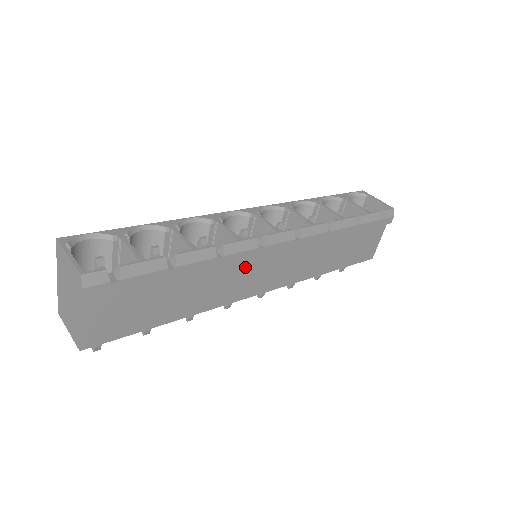
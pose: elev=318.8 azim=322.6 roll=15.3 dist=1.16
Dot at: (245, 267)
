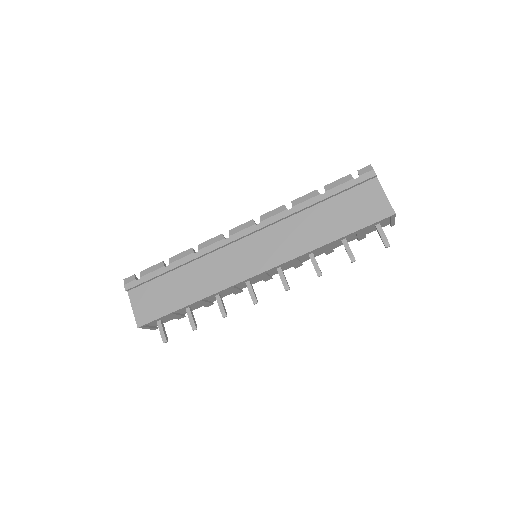
Dot at: (227, 256)
